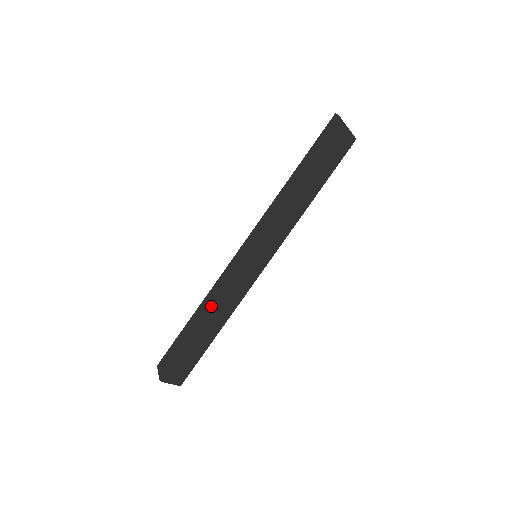
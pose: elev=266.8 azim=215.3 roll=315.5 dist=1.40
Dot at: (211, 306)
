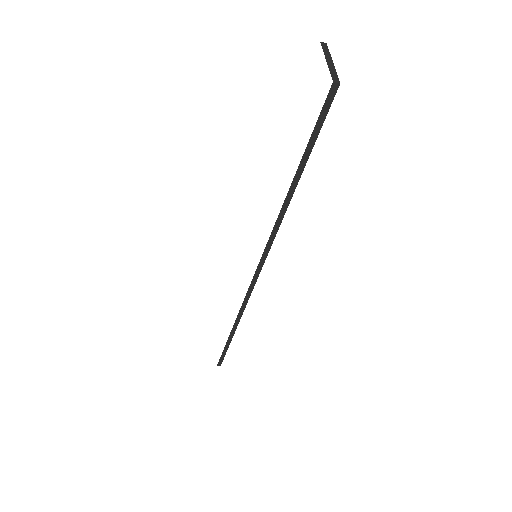
Dot at: occluded
